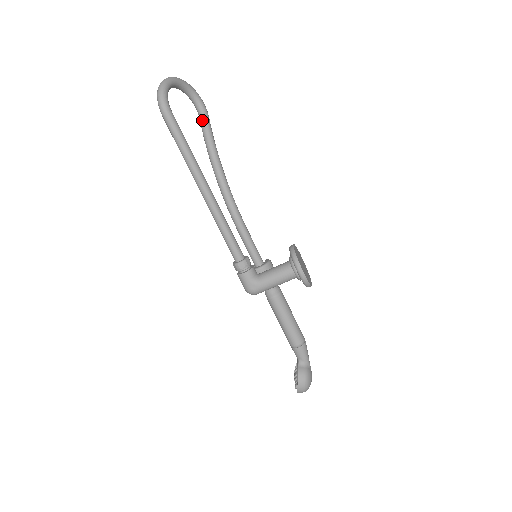
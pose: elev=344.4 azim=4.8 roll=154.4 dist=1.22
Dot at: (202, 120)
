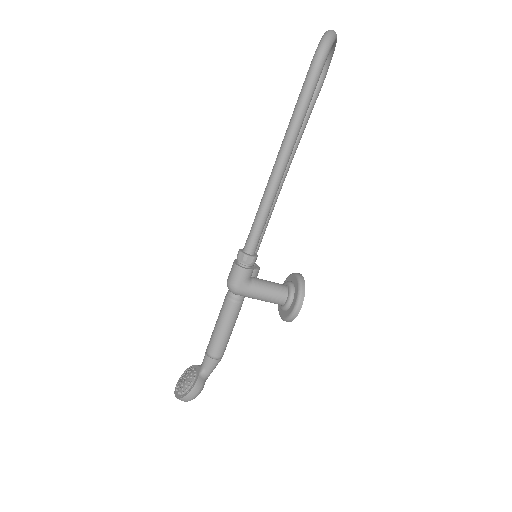
Dot at: (313, 94)
